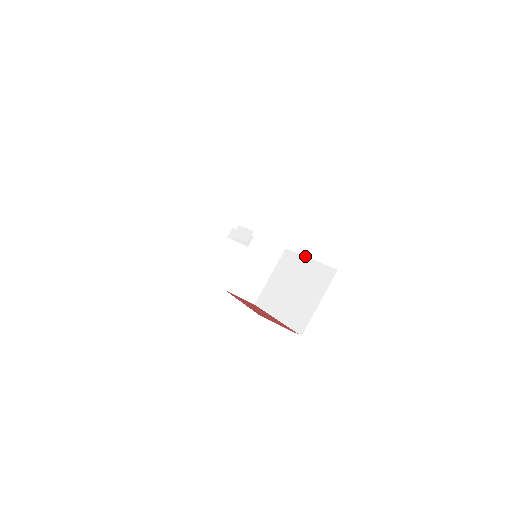
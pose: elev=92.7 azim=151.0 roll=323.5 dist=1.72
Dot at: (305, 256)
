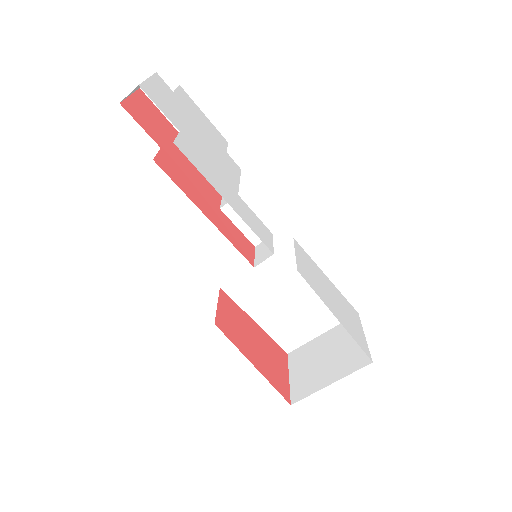
Dot at: (322, 271)
